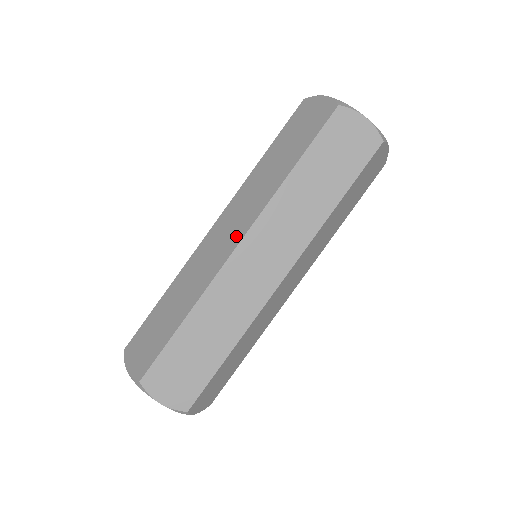
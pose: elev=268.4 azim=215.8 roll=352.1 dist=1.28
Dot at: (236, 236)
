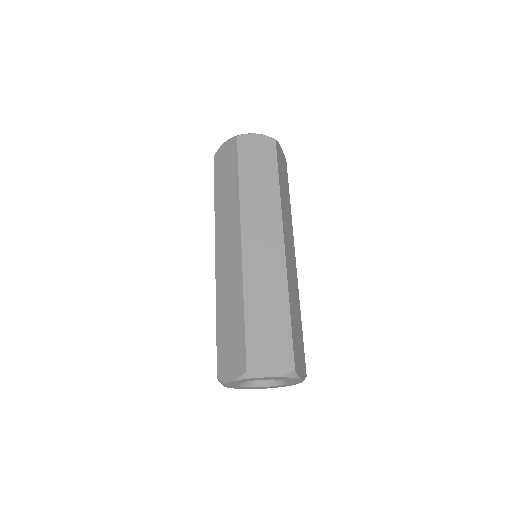
Dot at: occluded
